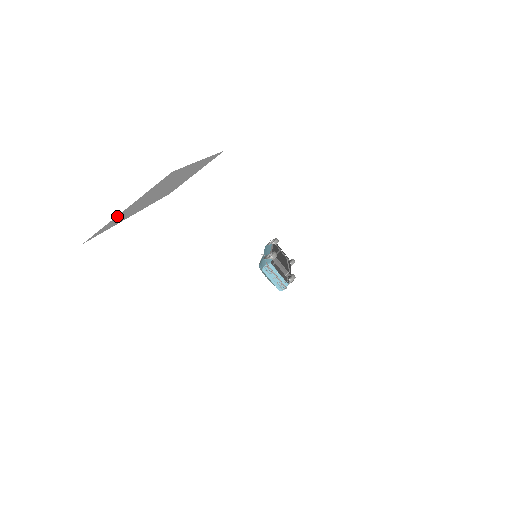
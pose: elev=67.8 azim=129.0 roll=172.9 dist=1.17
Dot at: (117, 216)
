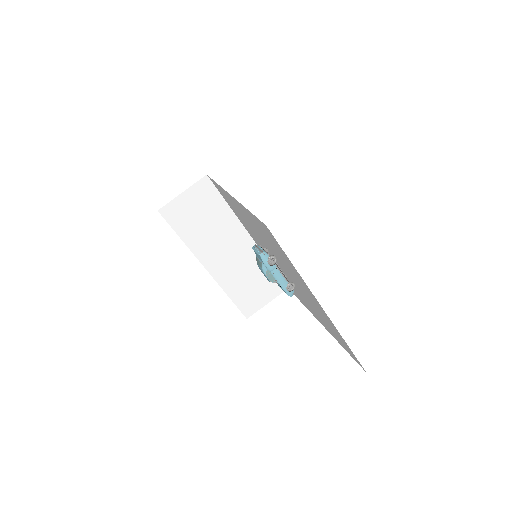
Dot at: (178, 199)
